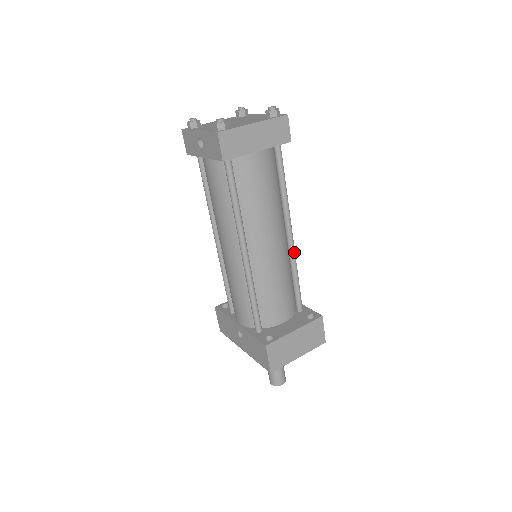
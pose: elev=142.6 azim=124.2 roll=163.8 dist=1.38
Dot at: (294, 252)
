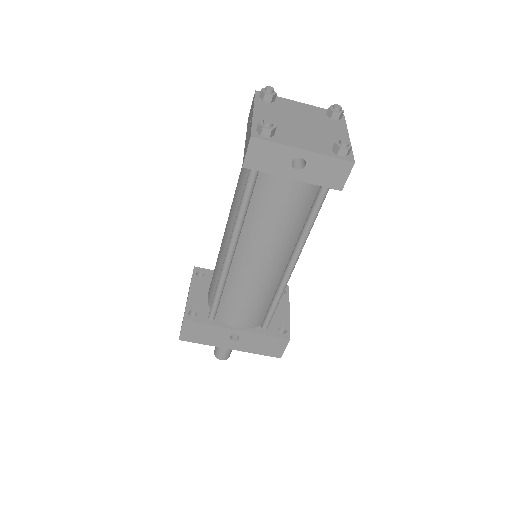
Dot at: occluded
